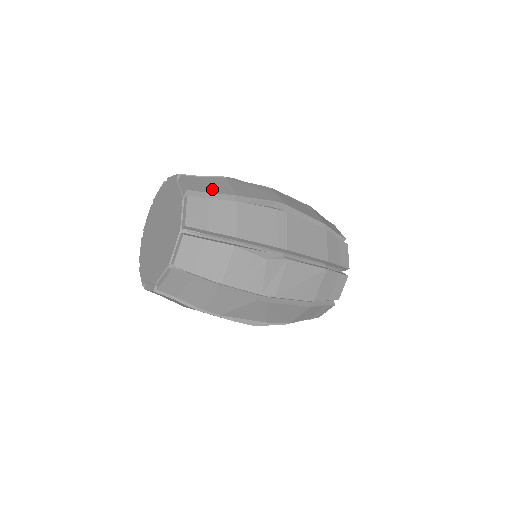
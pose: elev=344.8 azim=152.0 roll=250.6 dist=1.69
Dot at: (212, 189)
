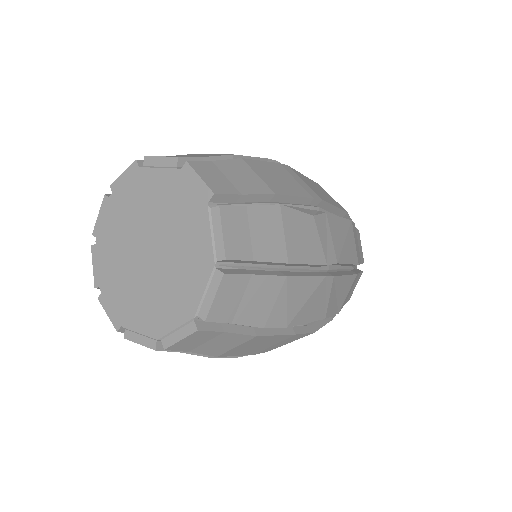
Dot at: (201, 156)
